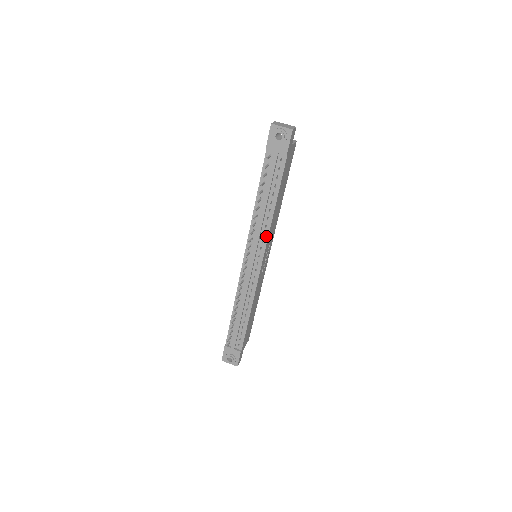
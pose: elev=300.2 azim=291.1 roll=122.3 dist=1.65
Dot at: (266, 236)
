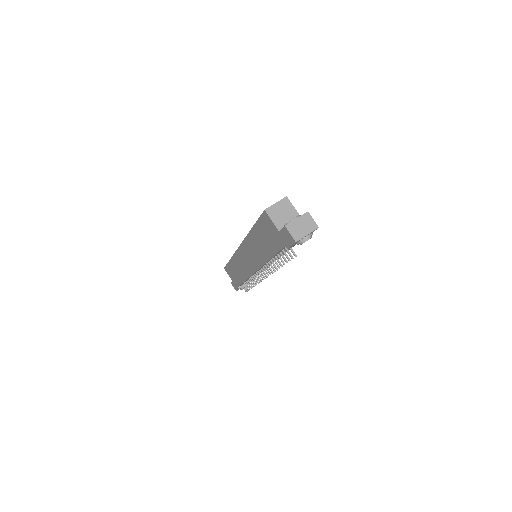
Dot at: occluded
